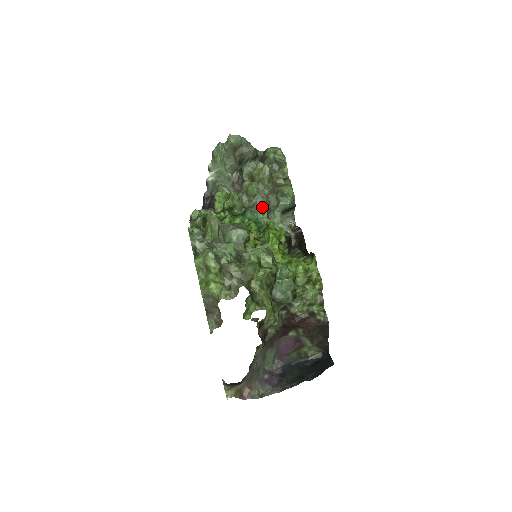
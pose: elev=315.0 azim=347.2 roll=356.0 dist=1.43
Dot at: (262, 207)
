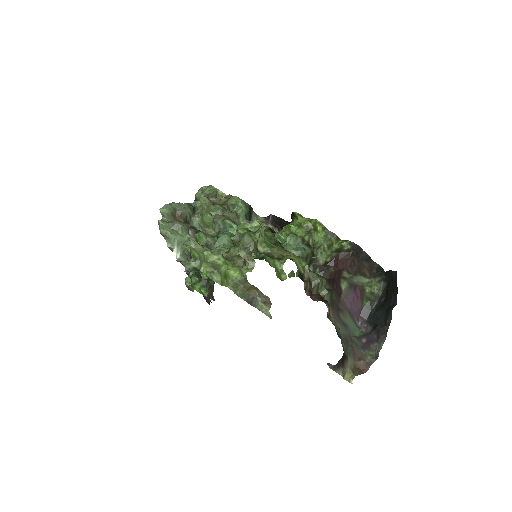
Dot at: (226, 223)
